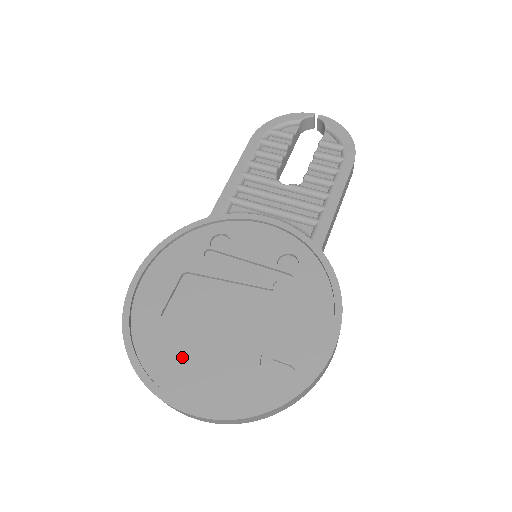
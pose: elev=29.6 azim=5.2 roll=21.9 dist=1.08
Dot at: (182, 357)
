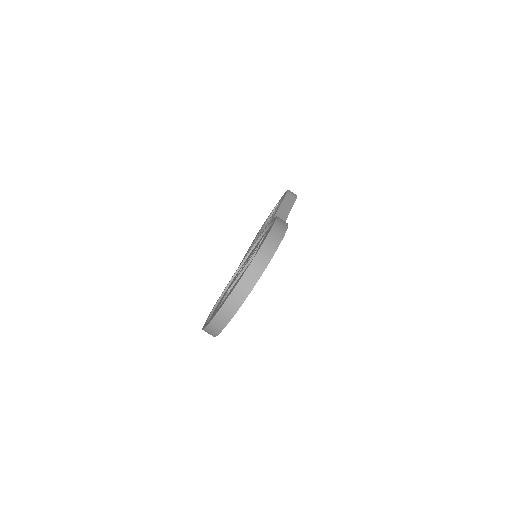
Dot at: occluded
